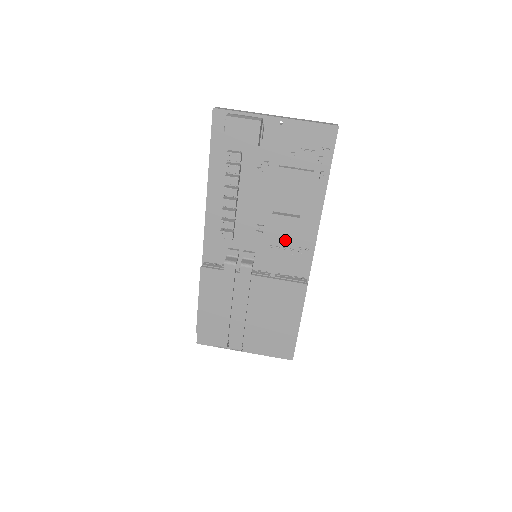
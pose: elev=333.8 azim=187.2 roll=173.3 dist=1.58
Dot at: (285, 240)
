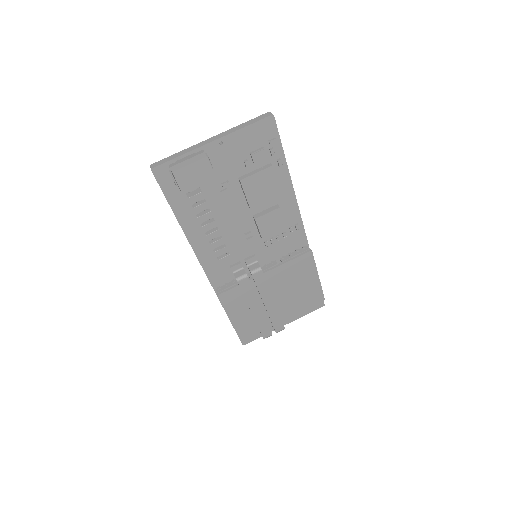
Dot at: (276, 231)
